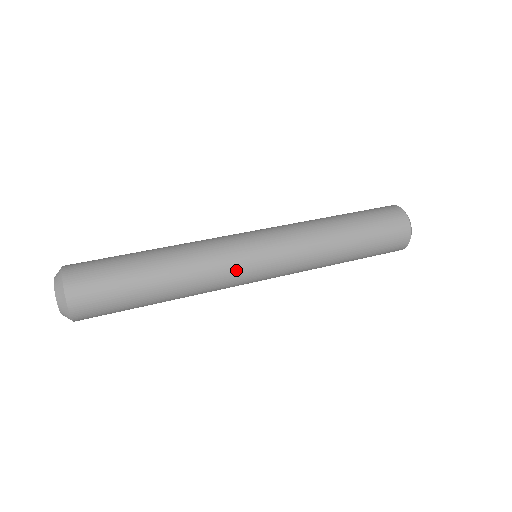
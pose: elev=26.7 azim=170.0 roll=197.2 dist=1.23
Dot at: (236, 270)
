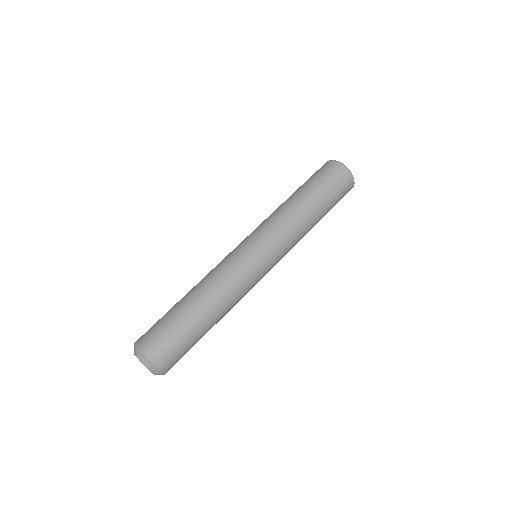
Dot at: (247, 272)
